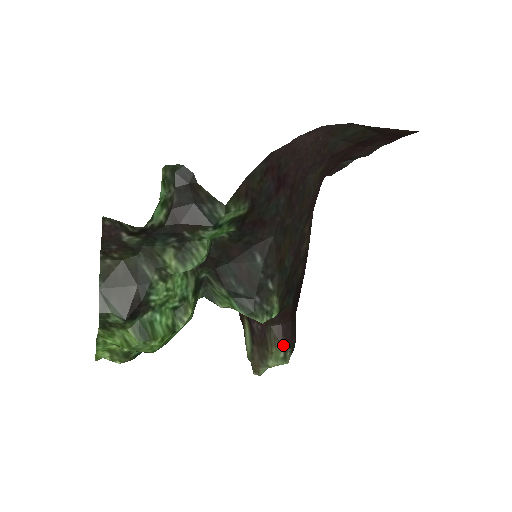
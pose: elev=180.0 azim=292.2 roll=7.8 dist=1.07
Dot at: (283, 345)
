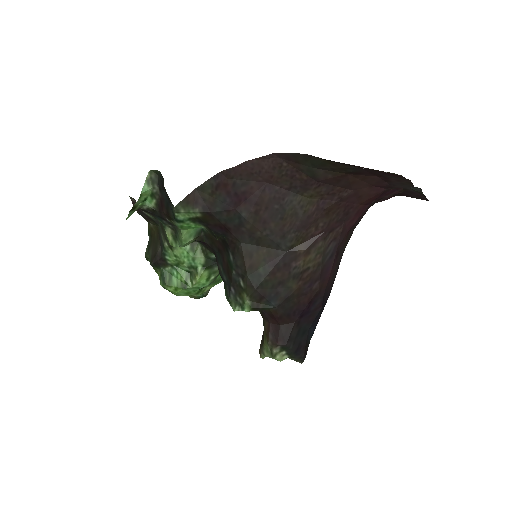
Dot at: (269, 342)
